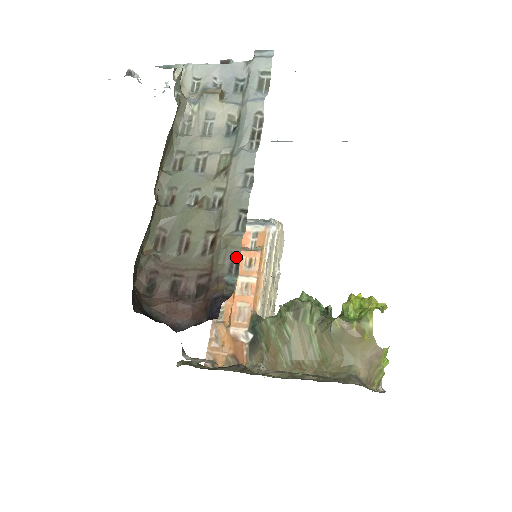
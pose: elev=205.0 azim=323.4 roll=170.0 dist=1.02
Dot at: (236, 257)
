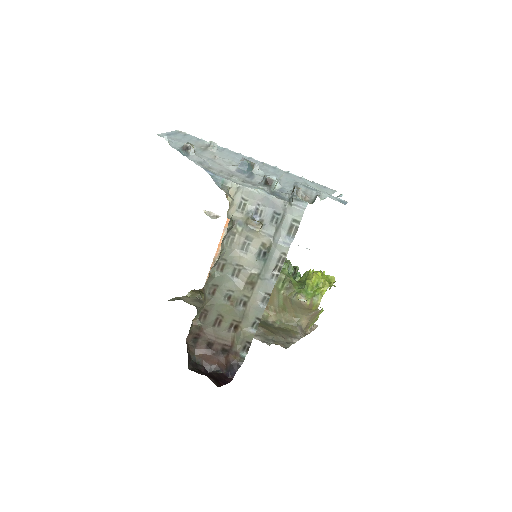
Dot at: (248, 344)
